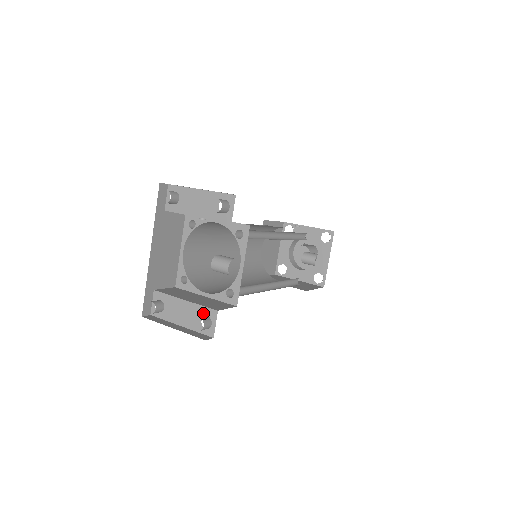
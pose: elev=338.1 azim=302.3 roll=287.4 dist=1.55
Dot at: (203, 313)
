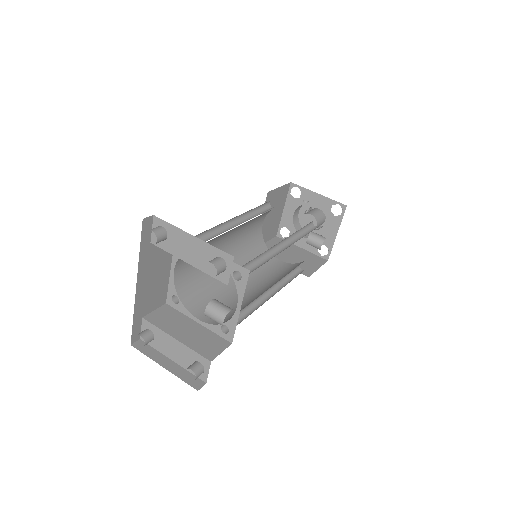
Dot at: (195, 358)
